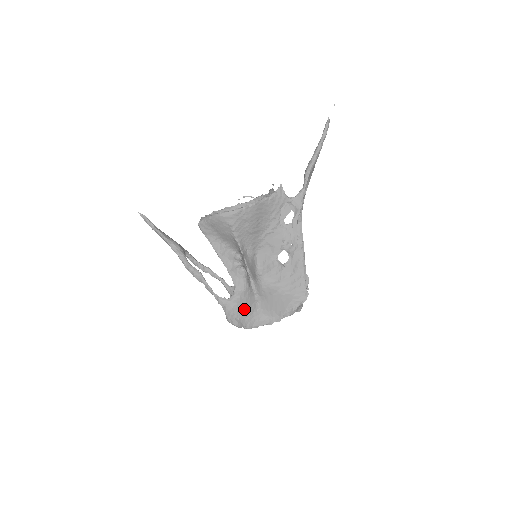
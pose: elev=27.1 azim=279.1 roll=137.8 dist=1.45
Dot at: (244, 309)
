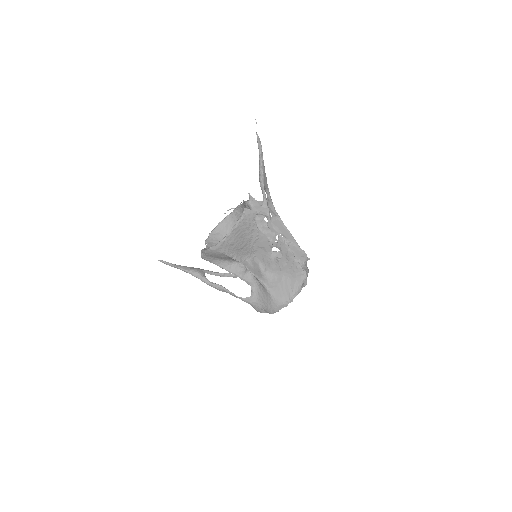
Dot at: (264, 301)
